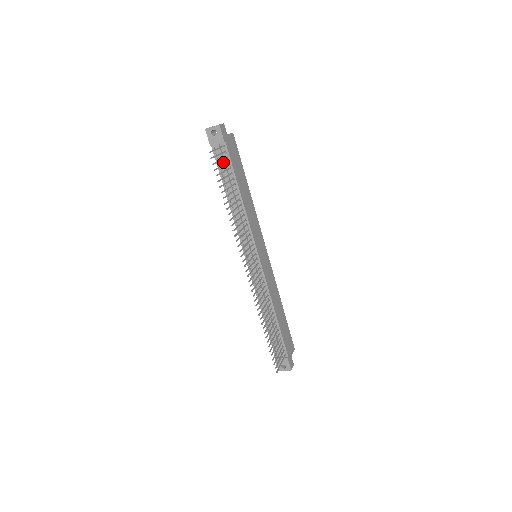
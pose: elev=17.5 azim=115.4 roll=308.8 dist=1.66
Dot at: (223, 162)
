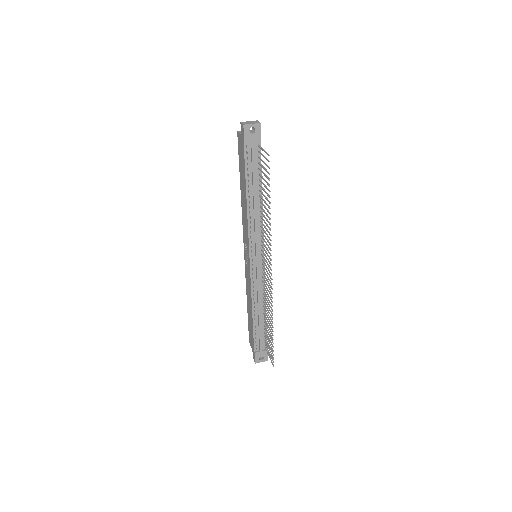
Dot at: (254, 162)
